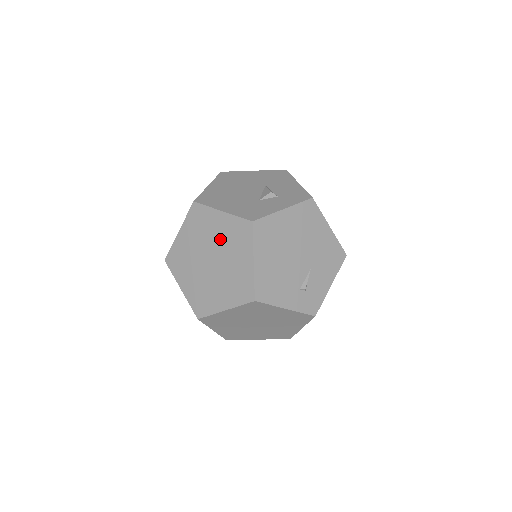
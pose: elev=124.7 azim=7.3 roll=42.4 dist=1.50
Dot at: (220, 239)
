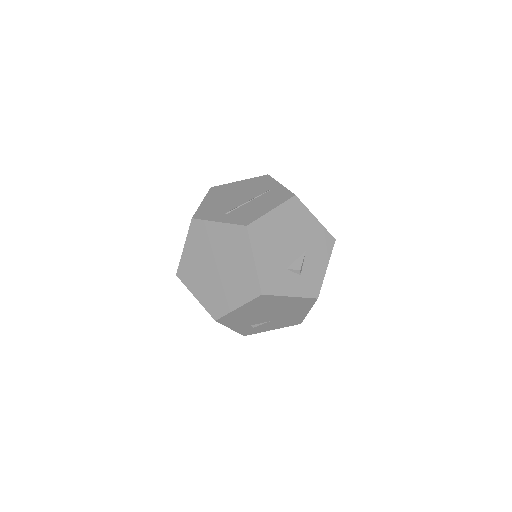
Dot at: (235, 269)
